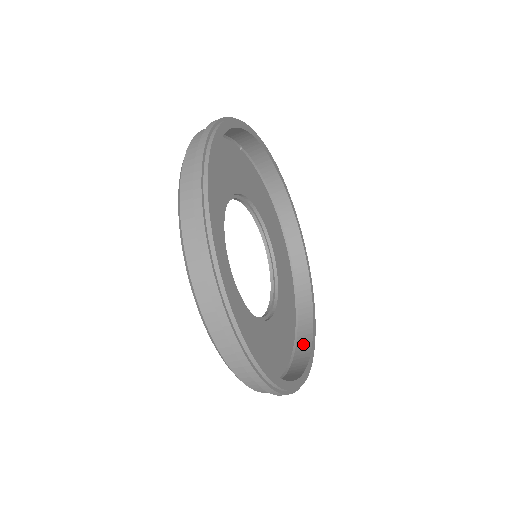
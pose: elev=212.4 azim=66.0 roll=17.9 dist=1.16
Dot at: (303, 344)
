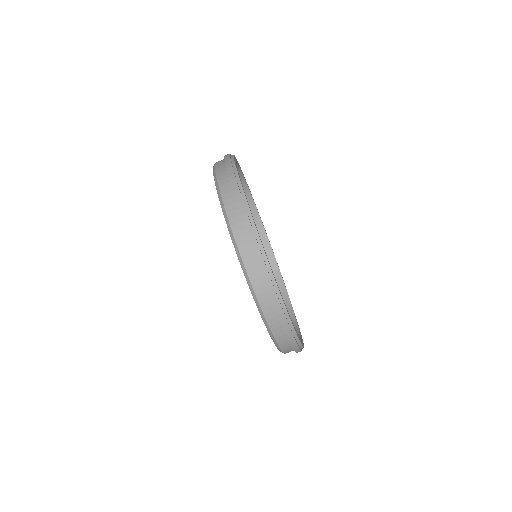
Dot at: occluded
